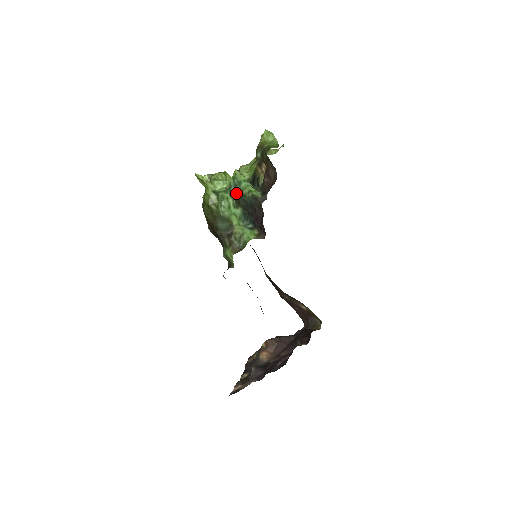
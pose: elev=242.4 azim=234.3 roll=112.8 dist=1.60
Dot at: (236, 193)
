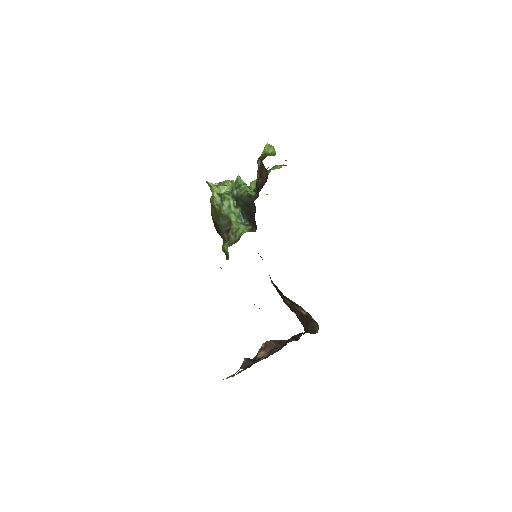
Dot at: (236, 194)
